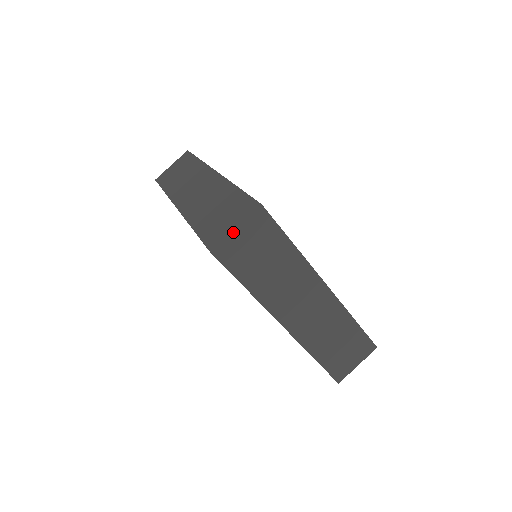
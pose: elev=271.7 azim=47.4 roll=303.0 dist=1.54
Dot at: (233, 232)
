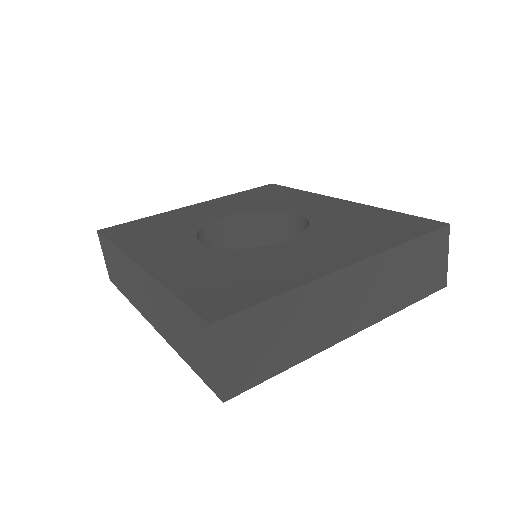
Dot at: (219, 369)
